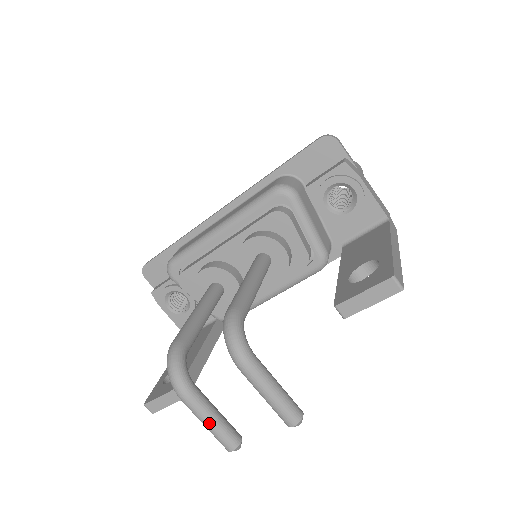
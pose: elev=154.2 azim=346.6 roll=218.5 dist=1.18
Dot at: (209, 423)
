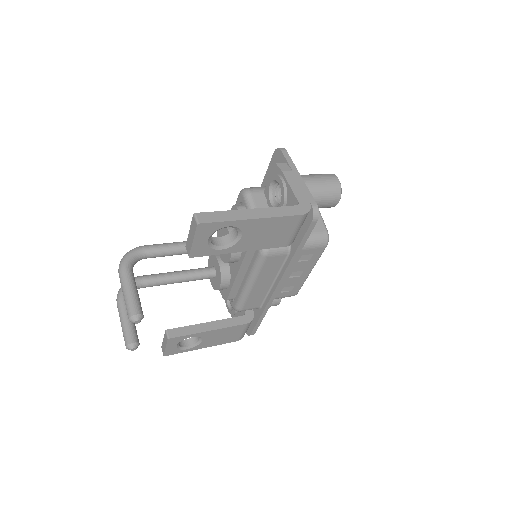
Dot at: (121, 322)
